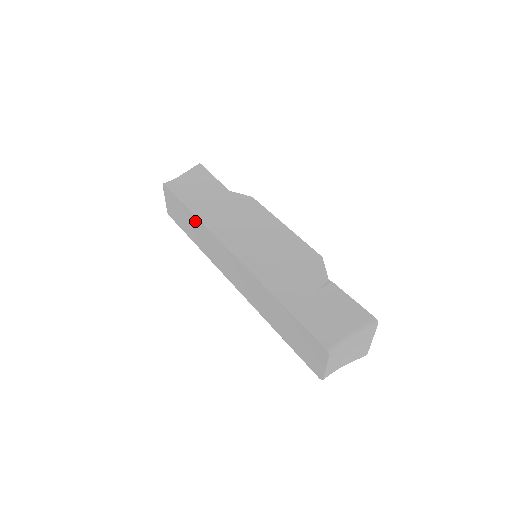
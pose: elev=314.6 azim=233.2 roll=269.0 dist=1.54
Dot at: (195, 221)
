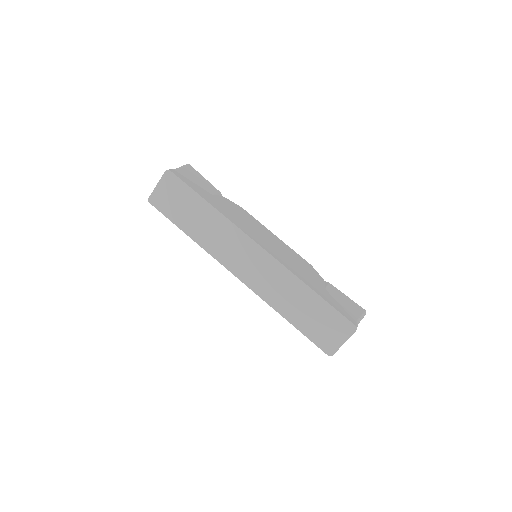
Dot at: (210, 212)
